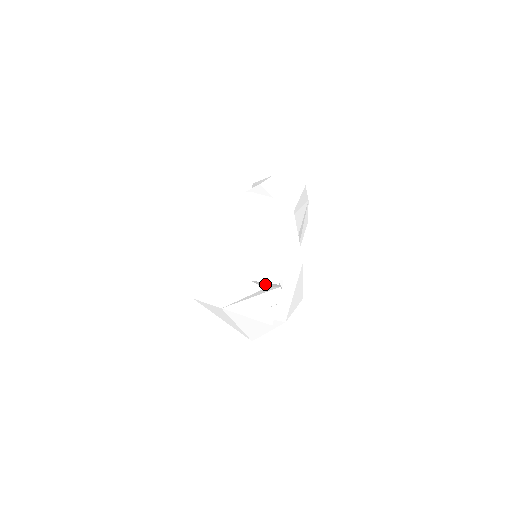
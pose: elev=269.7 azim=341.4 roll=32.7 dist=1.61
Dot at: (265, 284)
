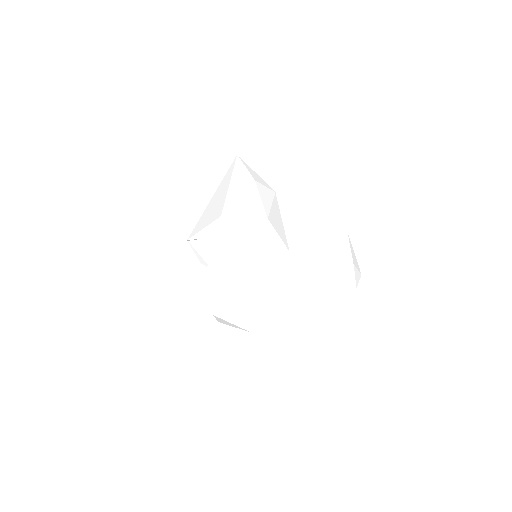
Dot at: (203, 249)
